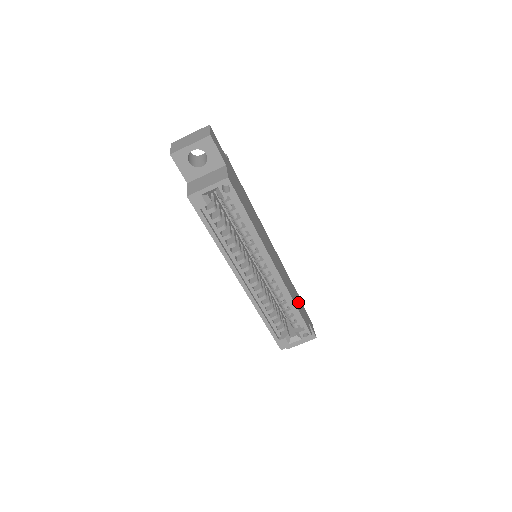
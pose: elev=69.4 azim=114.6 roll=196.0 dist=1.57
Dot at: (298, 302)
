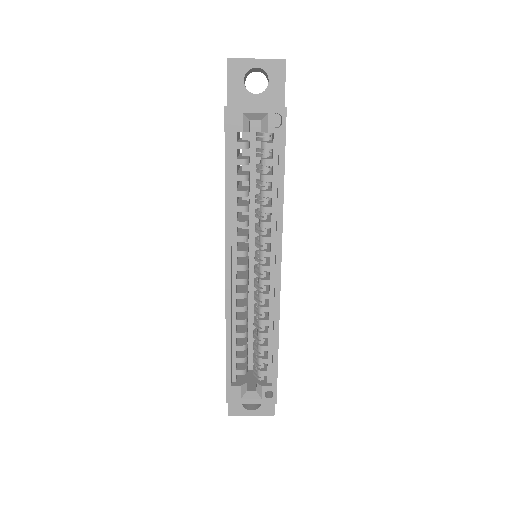
Dot at: occluded
